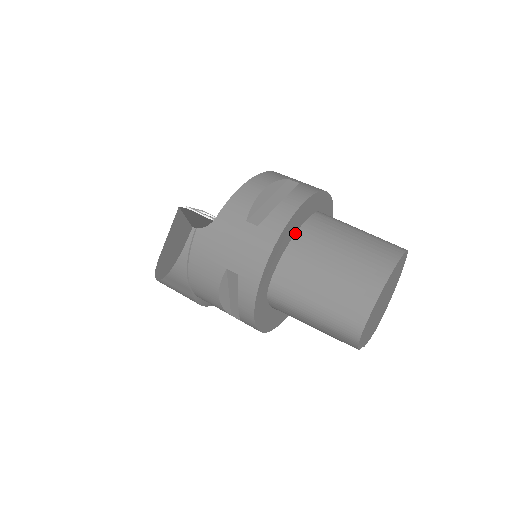
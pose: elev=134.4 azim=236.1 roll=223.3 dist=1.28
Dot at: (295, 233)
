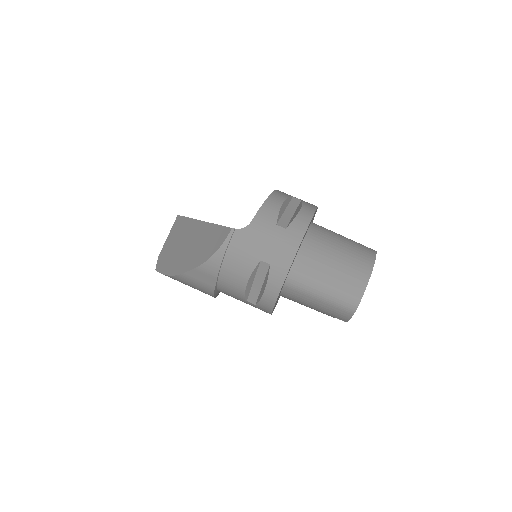
Dot at: (305, 236)
